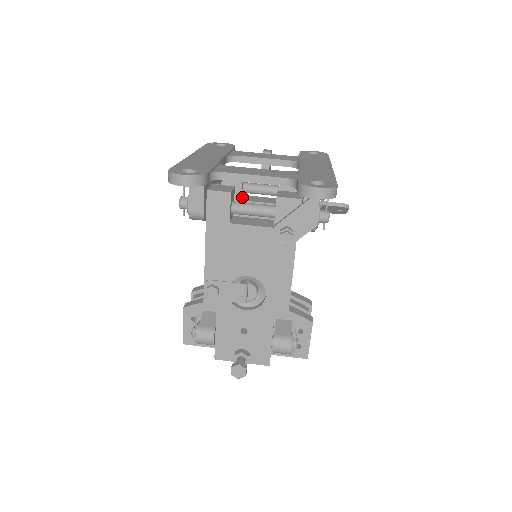
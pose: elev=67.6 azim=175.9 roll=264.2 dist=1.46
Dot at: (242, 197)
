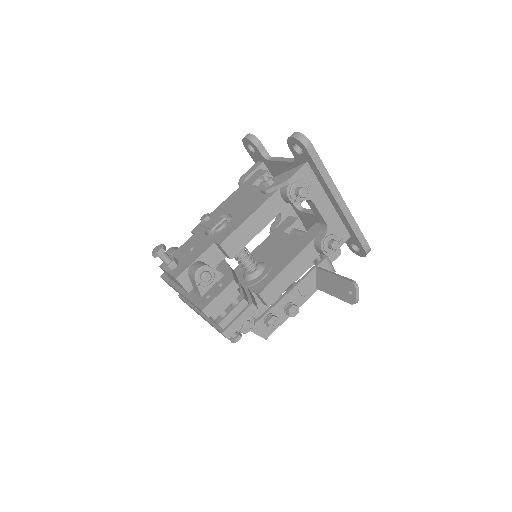
Dot at: occluded
